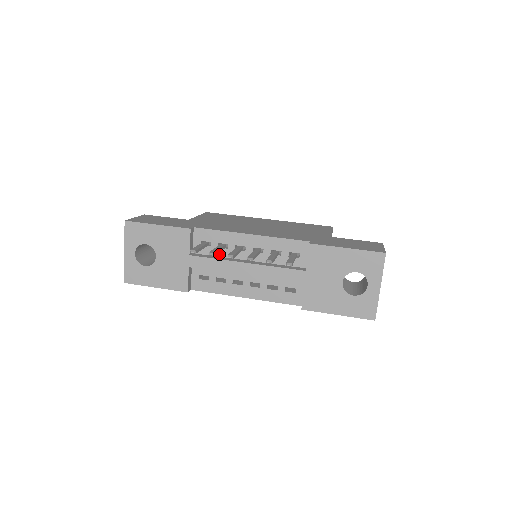
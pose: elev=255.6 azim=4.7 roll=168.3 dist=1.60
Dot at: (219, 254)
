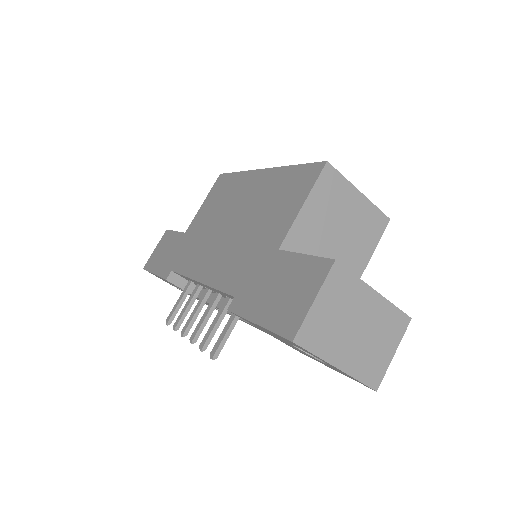
Dot at: occluded
